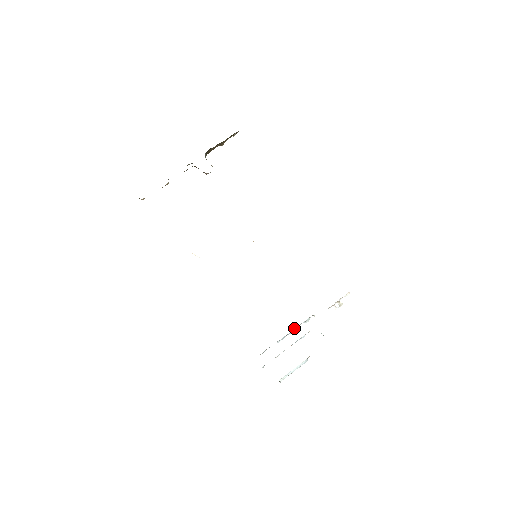
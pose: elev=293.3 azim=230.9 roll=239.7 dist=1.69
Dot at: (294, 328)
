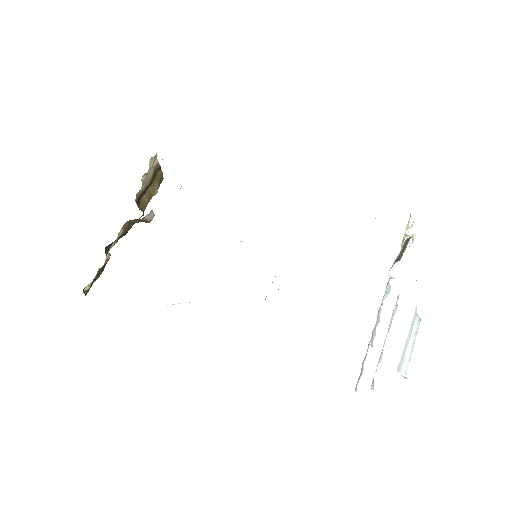
Dot at: (378, 311)
